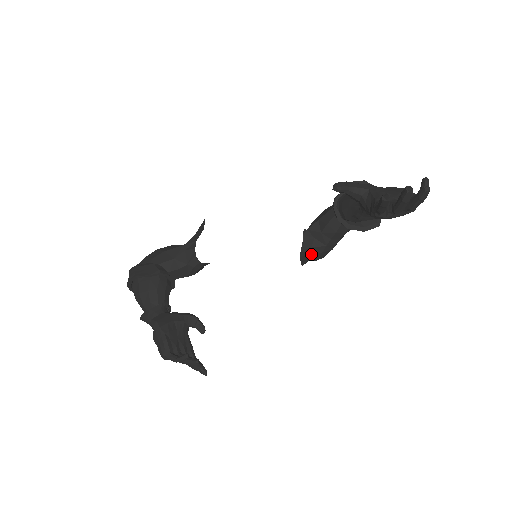
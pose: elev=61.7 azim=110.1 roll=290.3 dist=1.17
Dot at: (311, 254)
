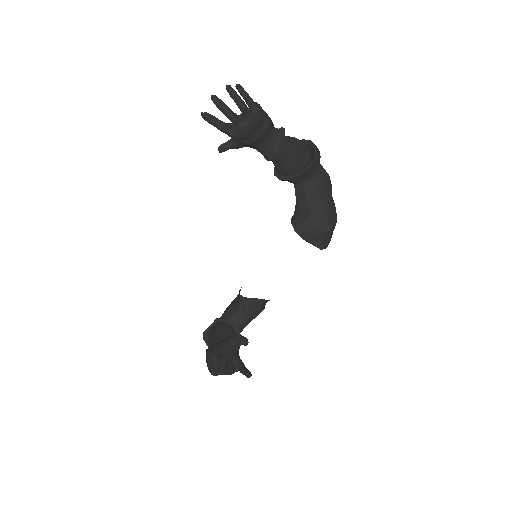
Dot at: (307, 229)
